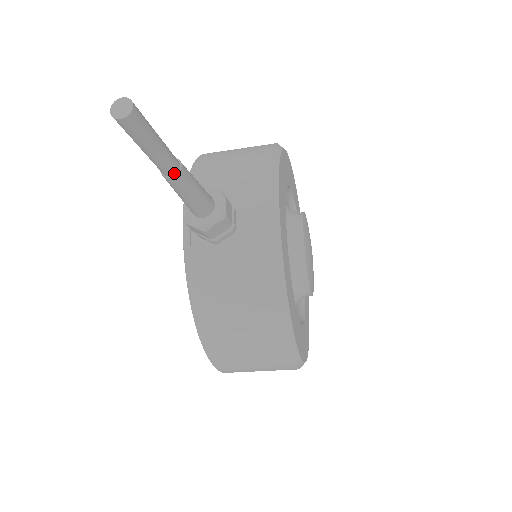
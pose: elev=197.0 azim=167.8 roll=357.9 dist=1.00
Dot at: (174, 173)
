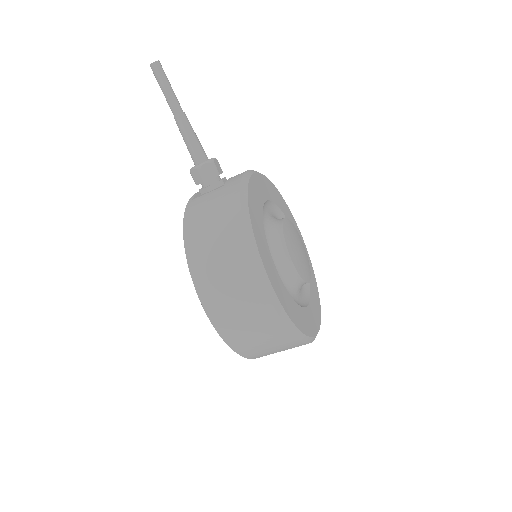
Dot at: (179, 112)
